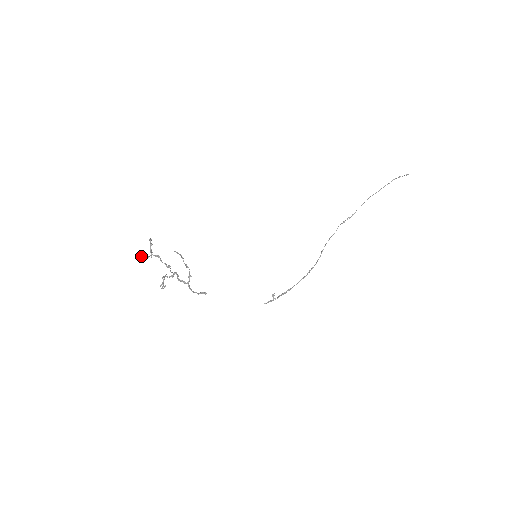
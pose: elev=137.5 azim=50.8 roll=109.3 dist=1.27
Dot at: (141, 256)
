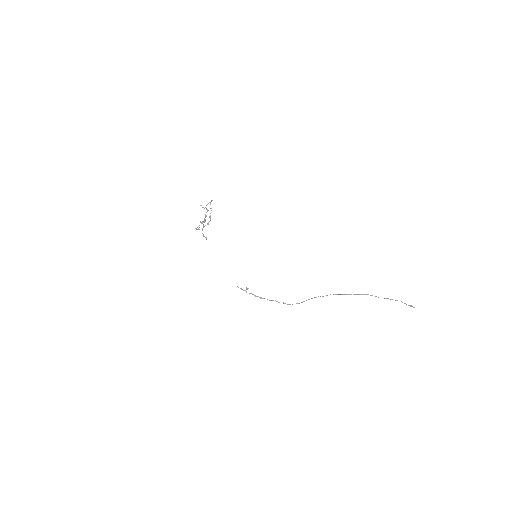
Dot at: occluded
